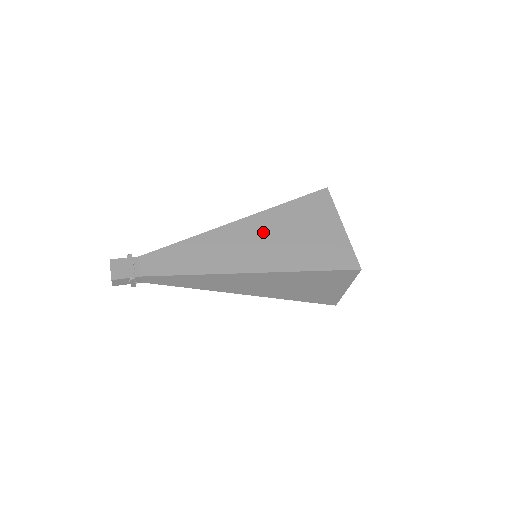
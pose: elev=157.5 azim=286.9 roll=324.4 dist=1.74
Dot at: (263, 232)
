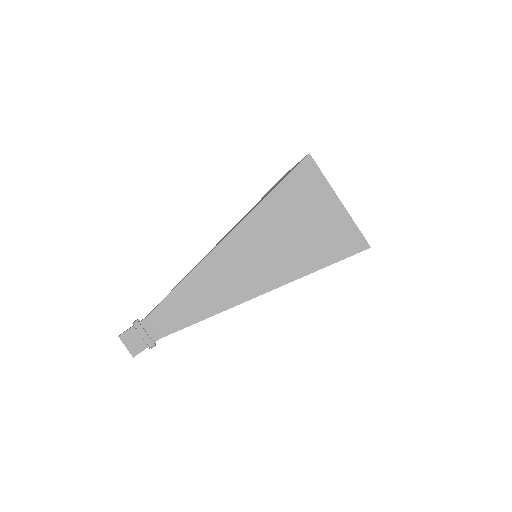
Dot at: (260, 240)
